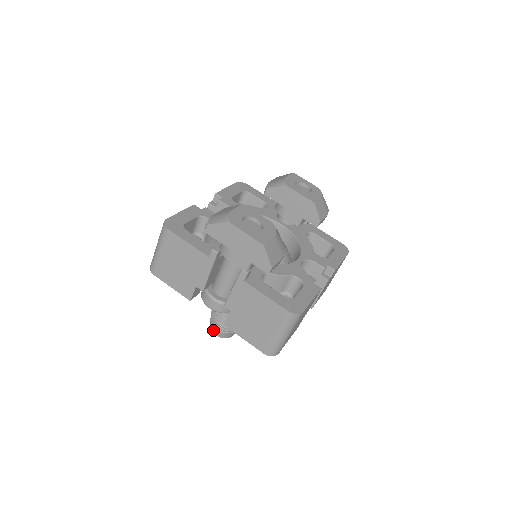
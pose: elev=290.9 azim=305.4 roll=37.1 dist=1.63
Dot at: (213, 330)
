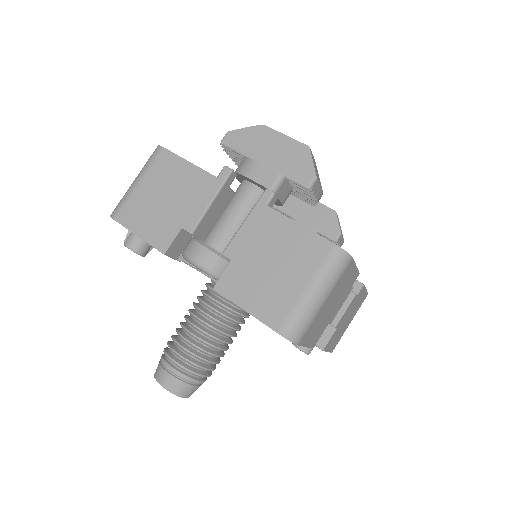
Dot at: (161, 376)
